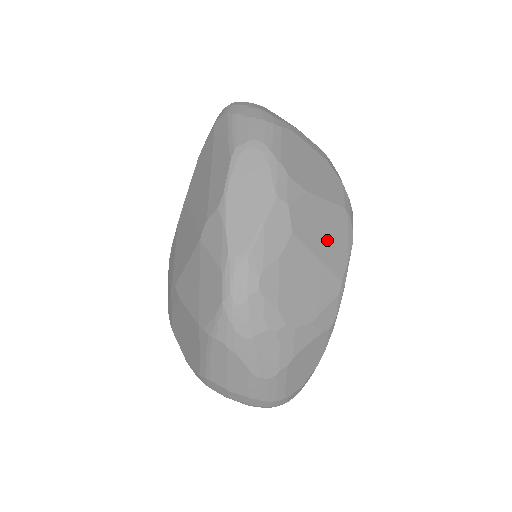
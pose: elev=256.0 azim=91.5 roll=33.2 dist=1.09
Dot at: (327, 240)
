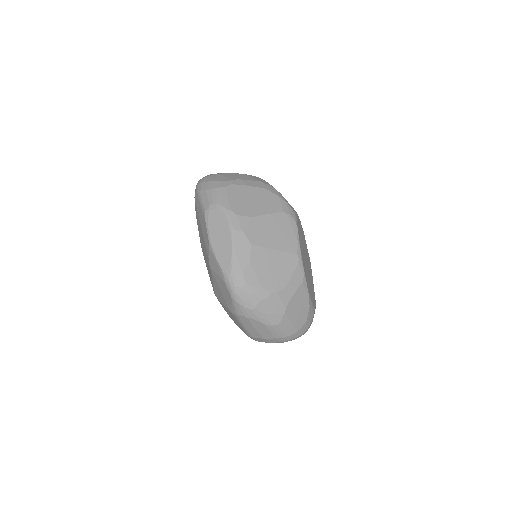
Dot at: (277, 236)
